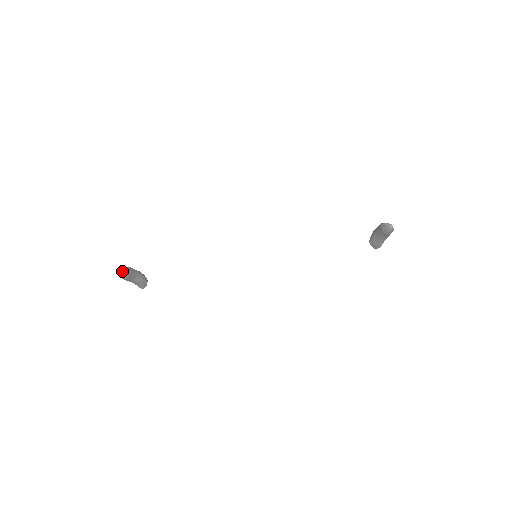
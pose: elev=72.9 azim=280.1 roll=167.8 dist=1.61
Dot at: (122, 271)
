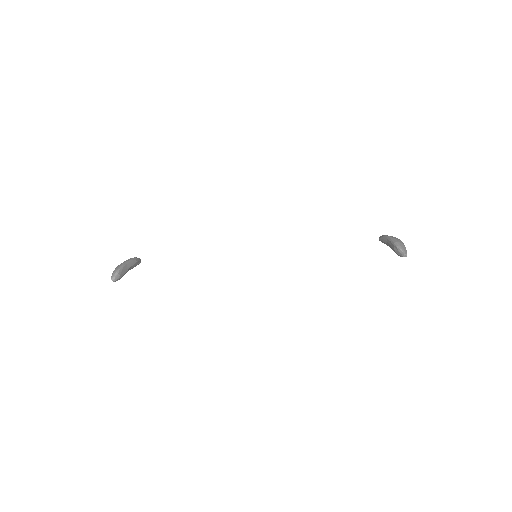
Dot at: (115, 278)
